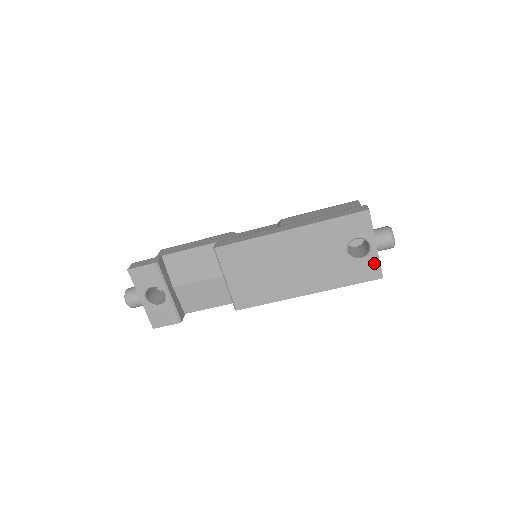
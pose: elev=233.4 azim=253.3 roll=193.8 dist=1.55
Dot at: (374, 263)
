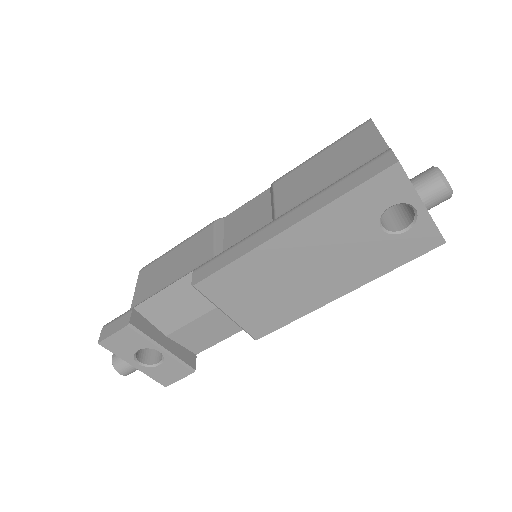
Dot at: (427, 229)
